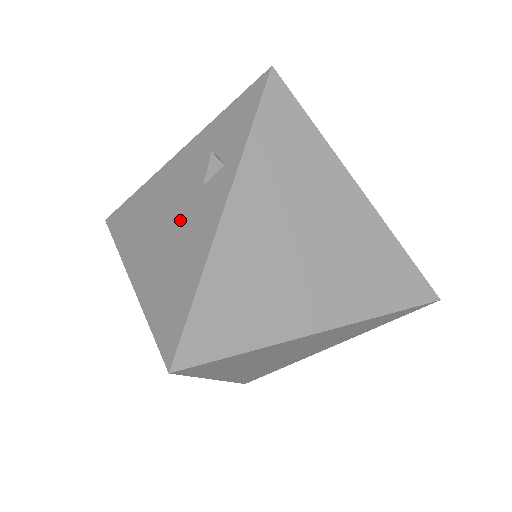
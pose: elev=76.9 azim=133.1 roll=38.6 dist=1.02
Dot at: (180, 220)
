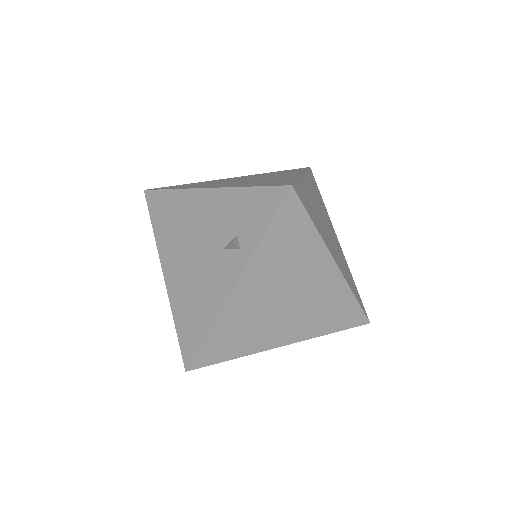
Dot at: (203, 263)
